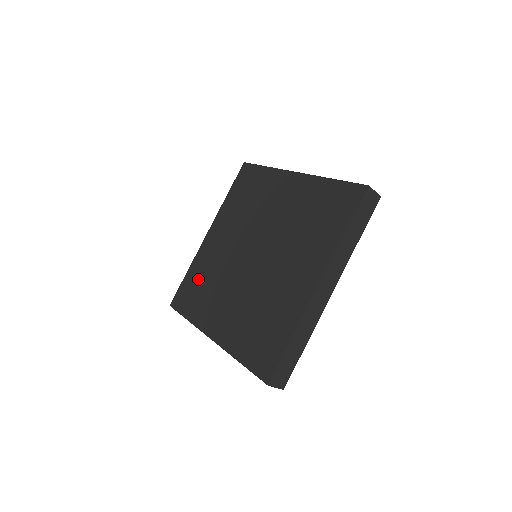
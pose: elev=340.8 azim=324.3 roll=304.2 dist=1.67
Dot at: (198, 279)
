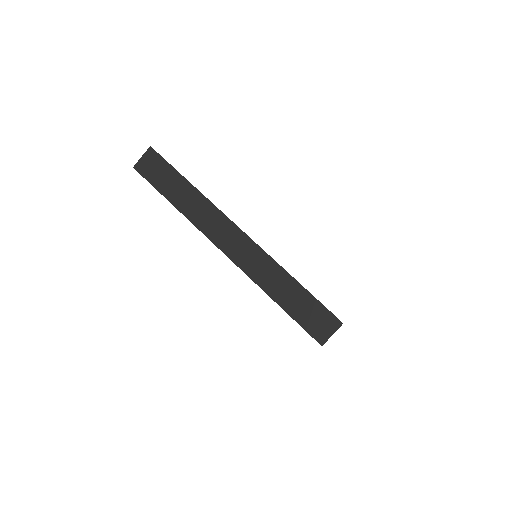
Dot at: occluded
